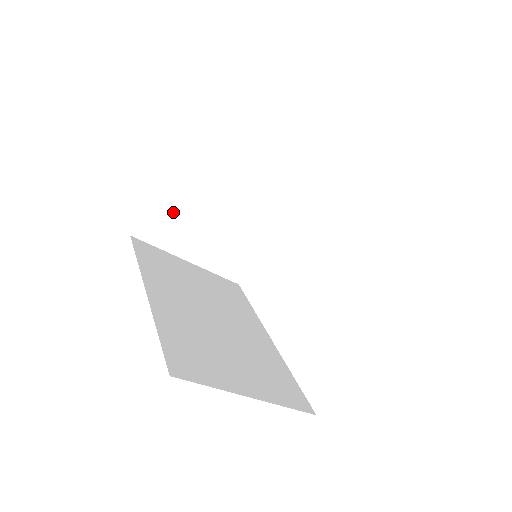
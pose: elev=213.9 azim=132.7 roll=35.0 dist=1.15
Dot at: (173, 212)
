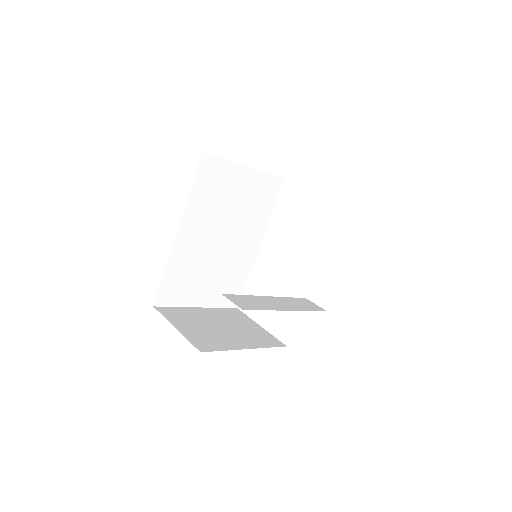
Dot at: occluded
